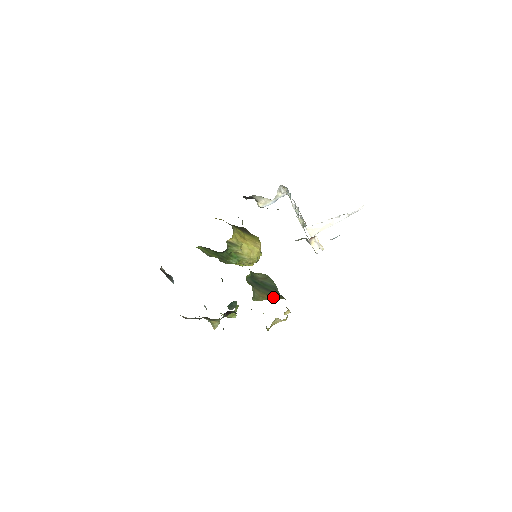
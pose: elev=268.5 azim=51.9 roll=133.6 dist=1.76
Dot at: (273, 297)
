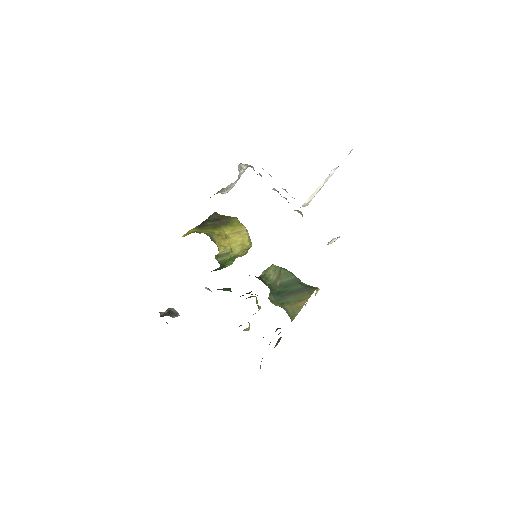
Dot at: (305, 300)
